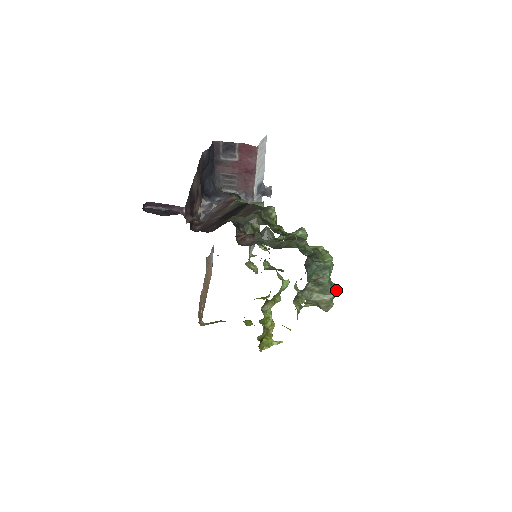
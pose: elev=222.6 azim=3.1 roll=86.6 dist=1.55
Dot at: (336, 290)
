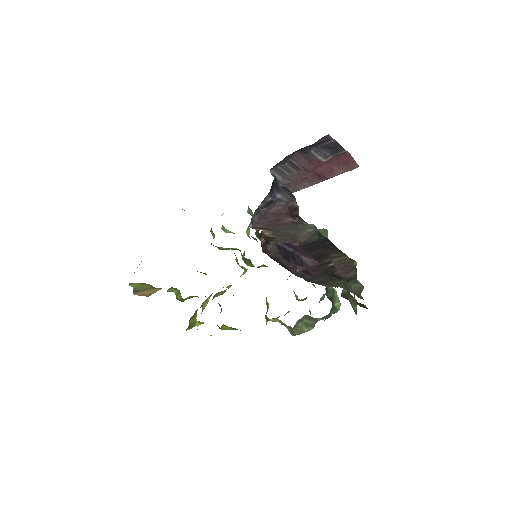
Dot at: occluded
